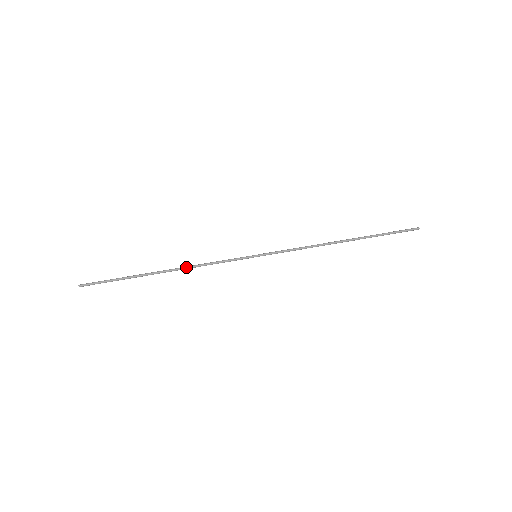
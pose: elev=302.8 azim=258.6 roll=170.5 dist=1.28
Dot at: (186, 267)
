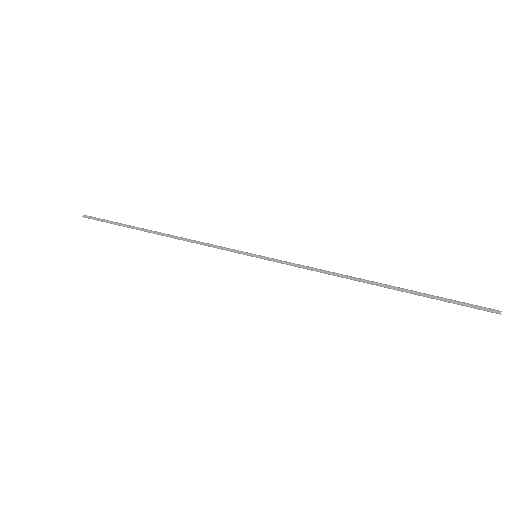
Dot at: (180, 237)
